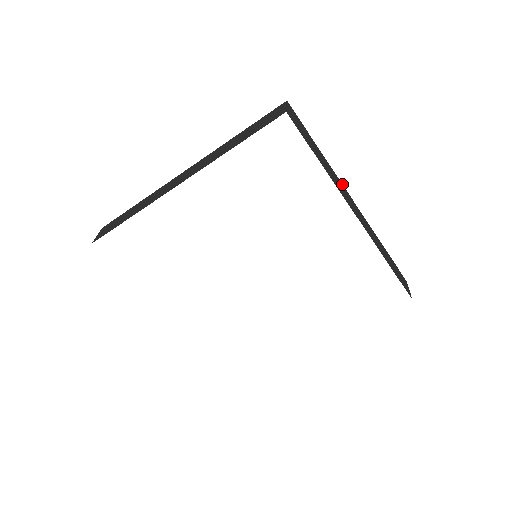
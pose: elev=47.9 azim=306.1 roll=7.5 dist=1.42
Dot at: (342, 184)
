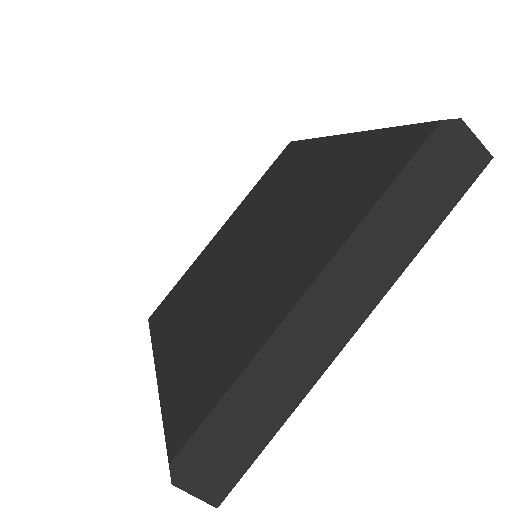
Dot at: (289, 336)
